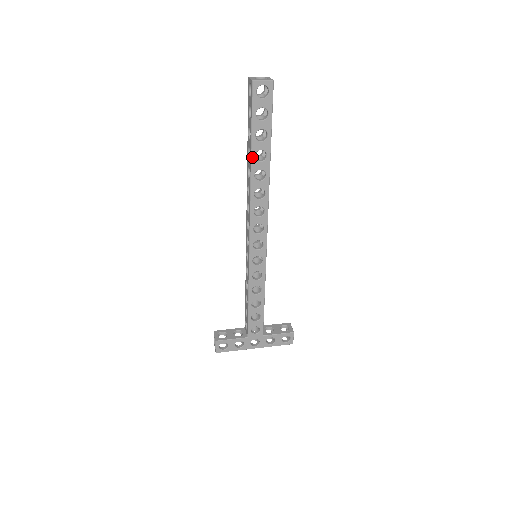
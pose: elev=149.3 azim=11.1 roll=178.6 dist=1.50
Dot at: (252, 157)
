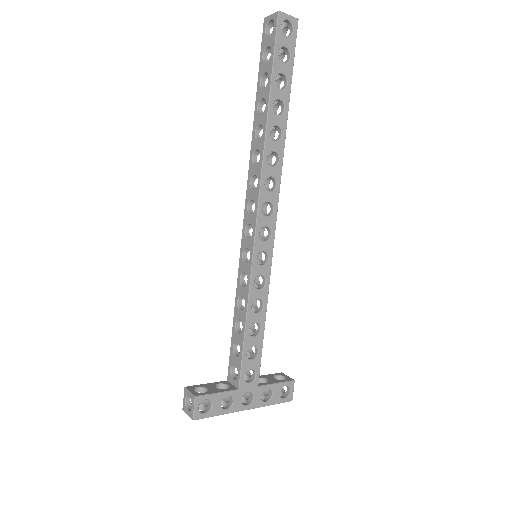
Dot at: (270, 106)
